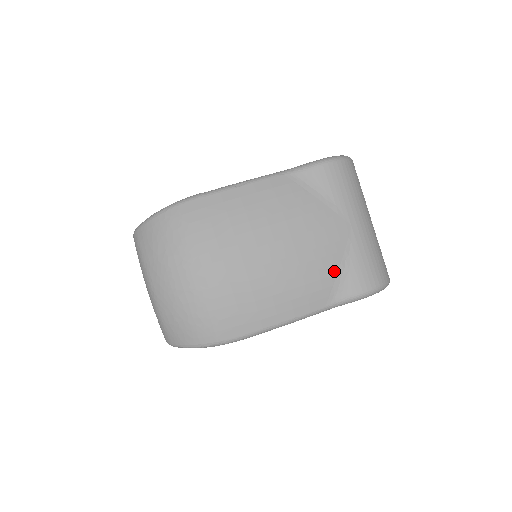
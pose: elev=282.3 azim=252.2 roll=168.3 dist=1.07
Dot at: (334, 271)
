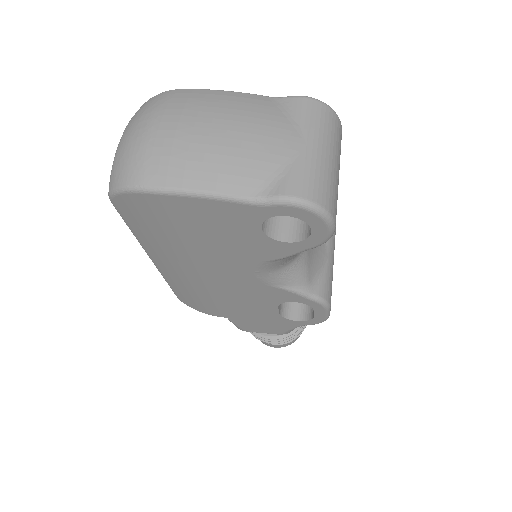
Dot at: (271, 169)
